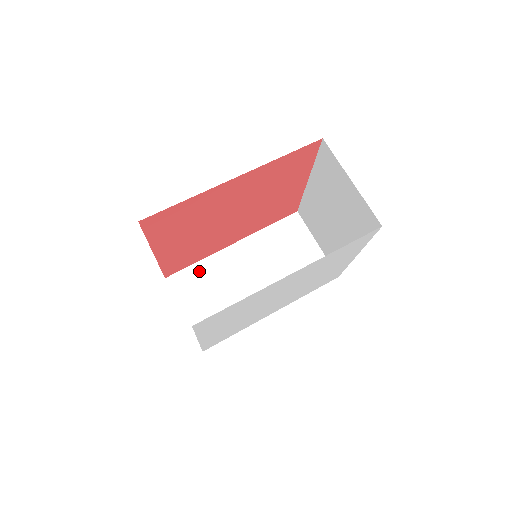
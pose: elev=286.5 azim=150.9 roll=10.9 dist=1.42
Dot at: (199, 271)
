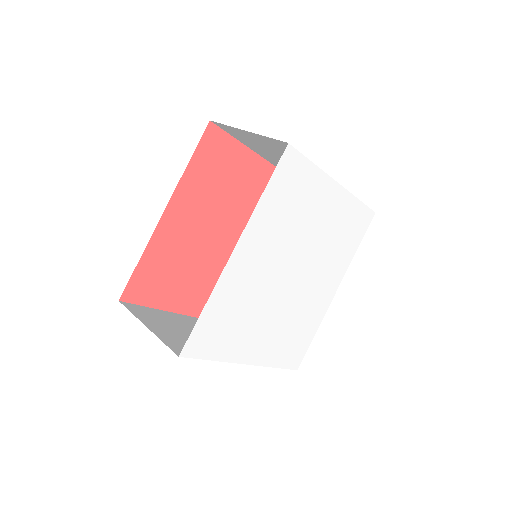
Dot at: occluded
